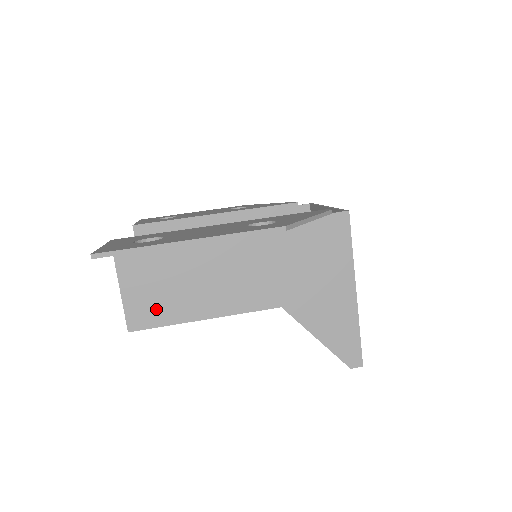
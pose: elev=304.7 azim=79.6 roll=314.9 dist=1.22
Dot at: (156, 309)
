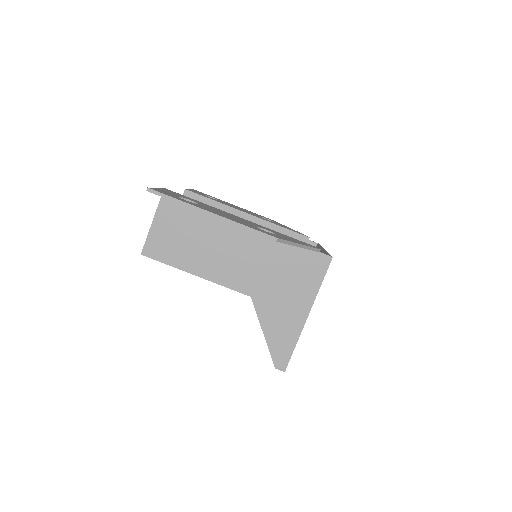
Dot at: (167, 250)
